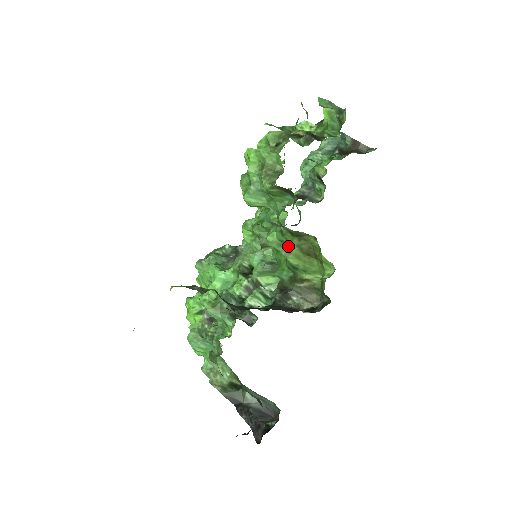
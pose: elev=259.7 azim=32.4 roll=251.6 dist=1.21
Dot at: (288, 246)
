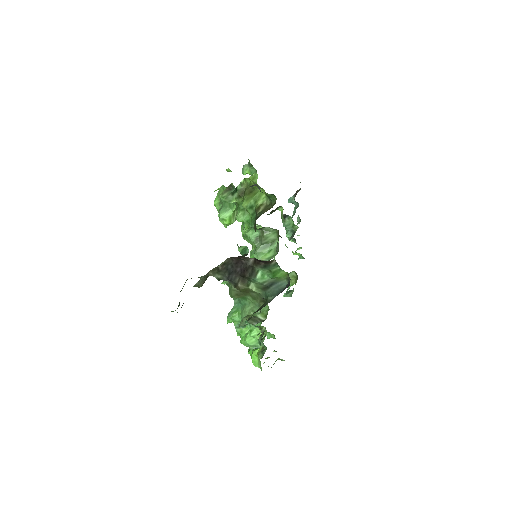
Dot at: occluded
